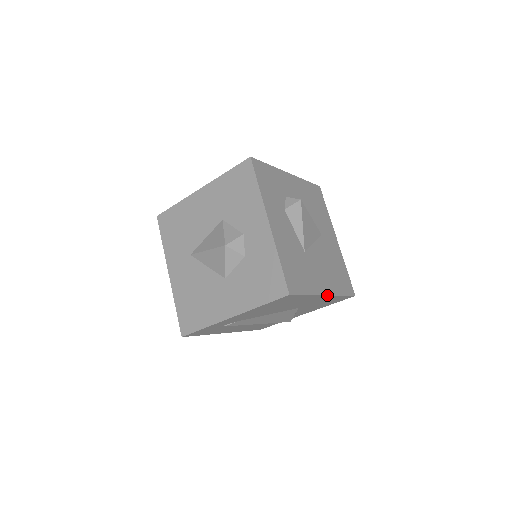
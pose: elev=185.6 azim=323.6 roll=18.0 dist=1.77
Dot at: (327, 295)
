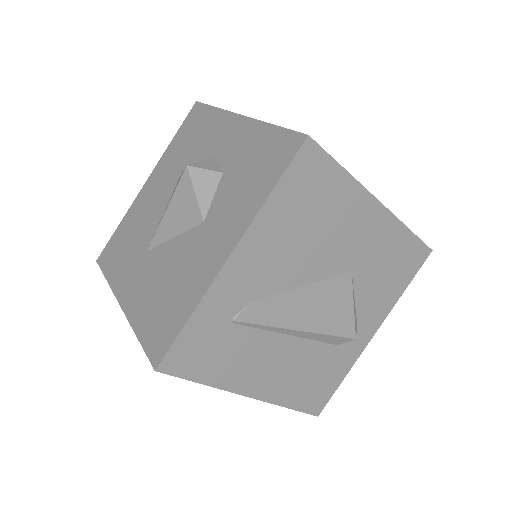
Dot at: (381, 204)
